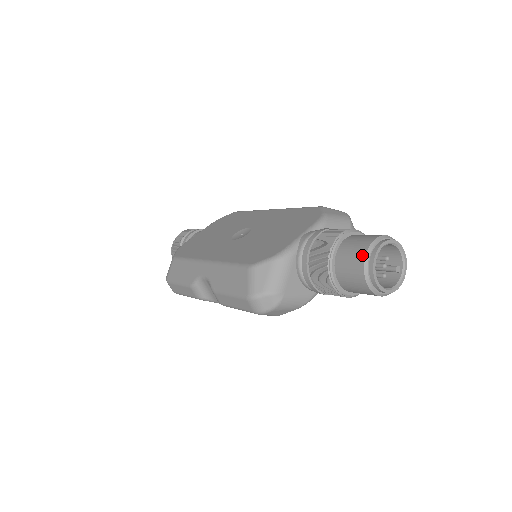
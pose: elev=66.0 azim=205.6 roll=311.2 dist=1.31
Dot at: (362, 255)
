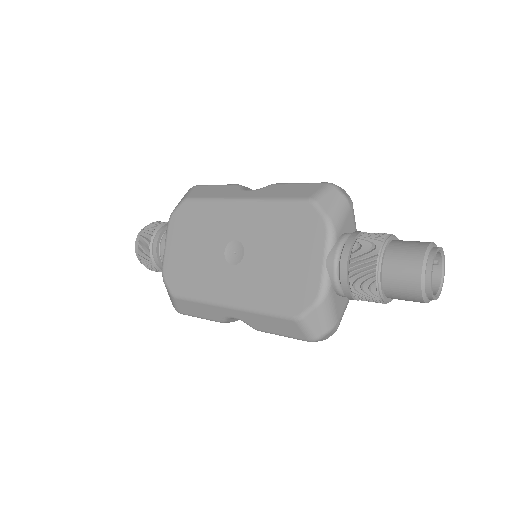
Dot at: (417, 289)
